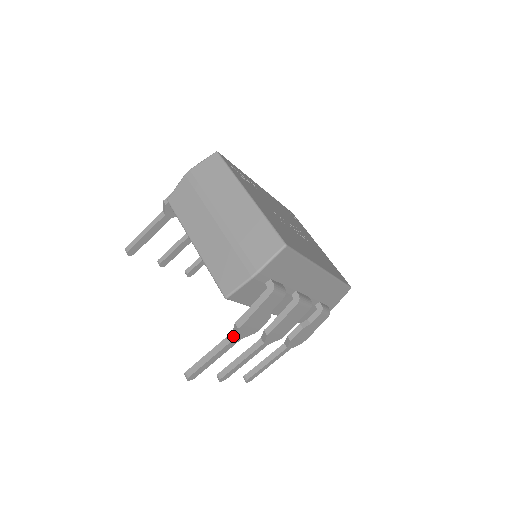
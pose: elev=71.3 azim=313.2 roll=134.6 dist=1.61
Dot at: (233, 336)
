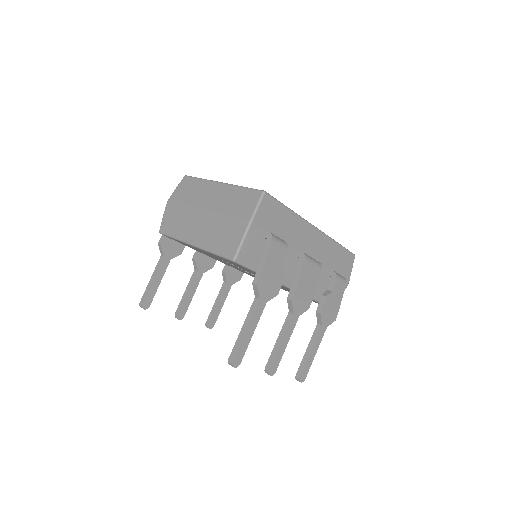
Dot at: (257, 300)
